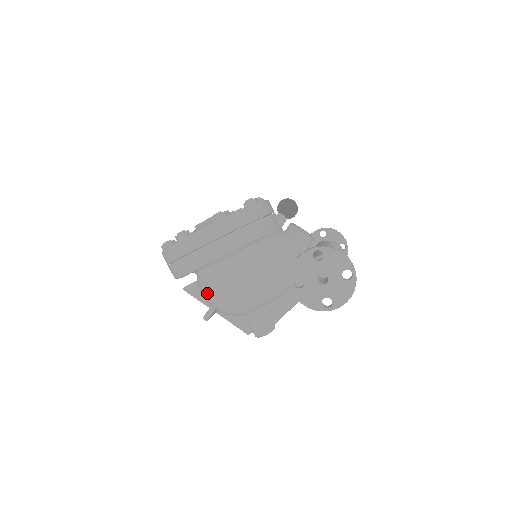
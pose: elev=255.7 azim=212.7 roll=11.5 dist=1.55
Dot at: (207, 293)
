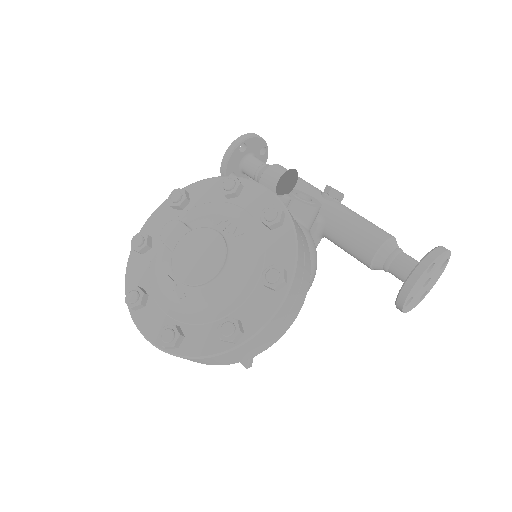
Dot at: occluded
